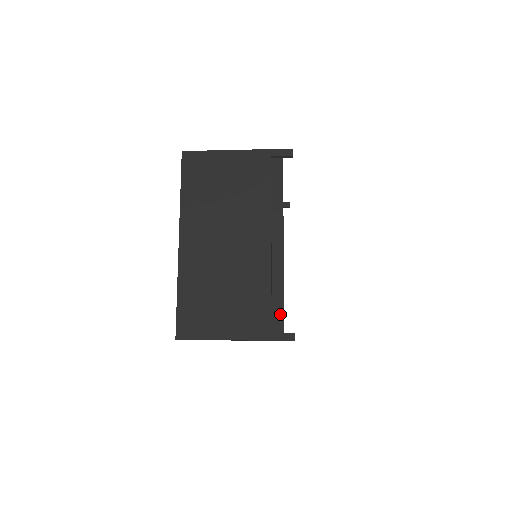
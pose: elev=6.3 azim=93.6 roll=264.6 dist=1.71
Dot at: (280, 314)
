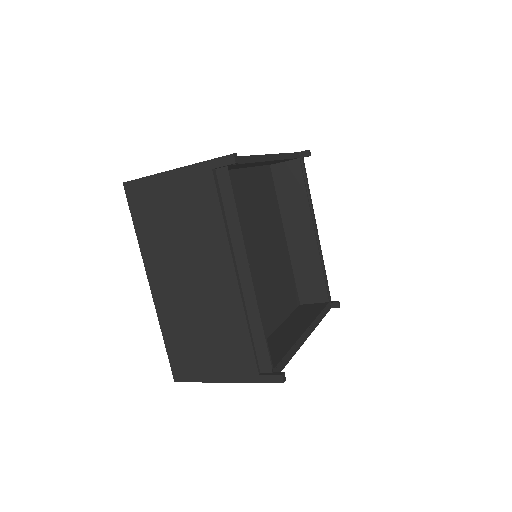
Dot at: (264, 354)
